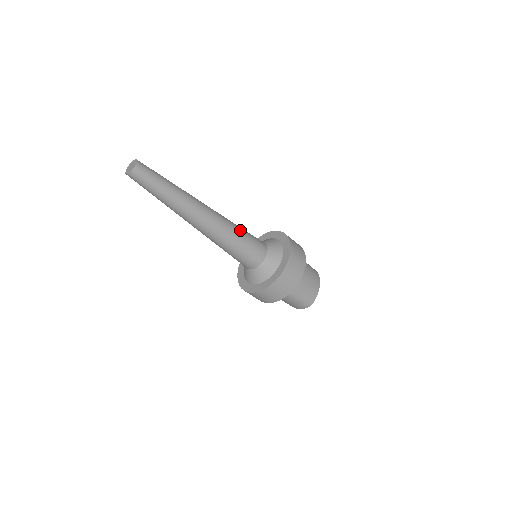
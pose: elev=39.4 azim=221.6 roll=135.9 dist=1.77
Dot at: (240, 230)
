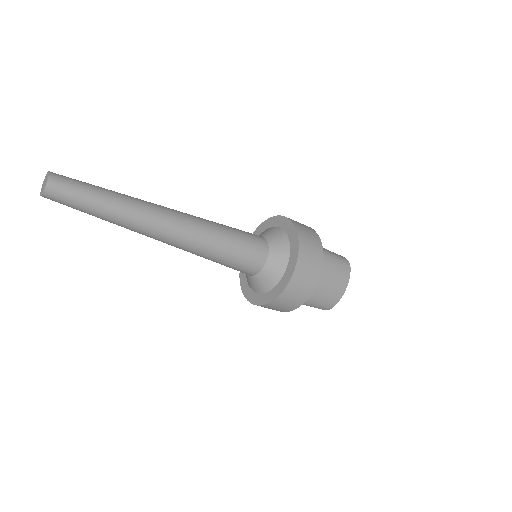
Dot at: (224, 241)
